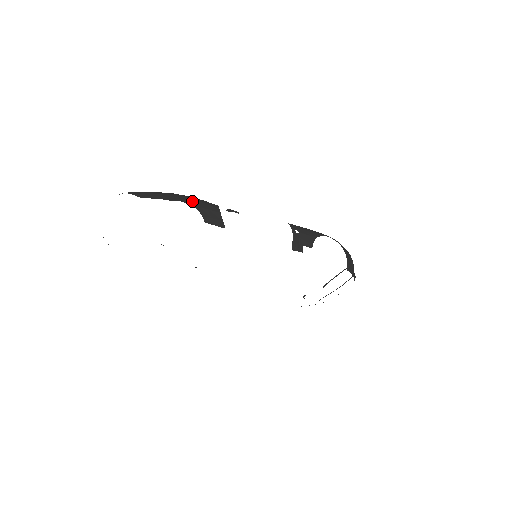
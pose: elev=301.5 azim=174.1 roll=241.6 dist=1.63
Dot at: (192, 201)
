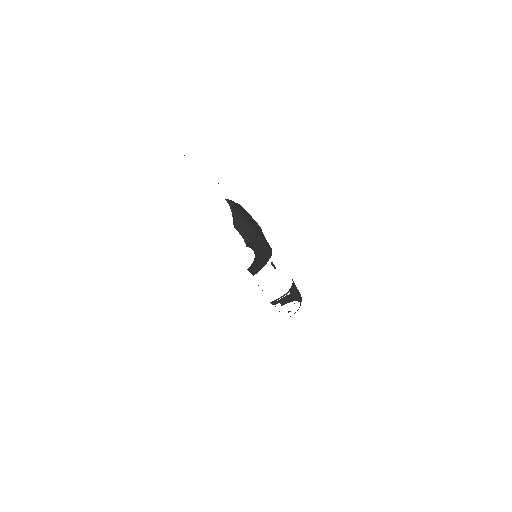
Dot at: (260, 250)
